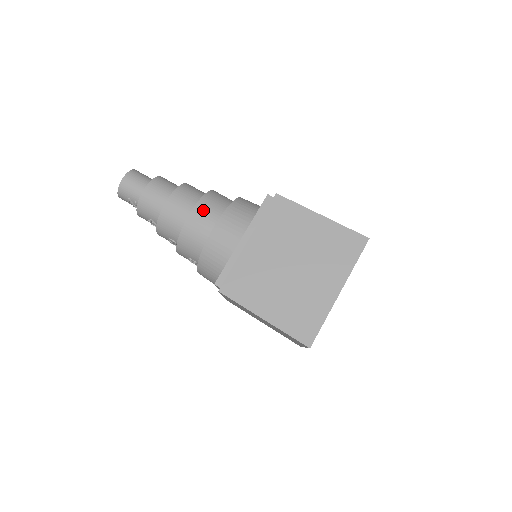
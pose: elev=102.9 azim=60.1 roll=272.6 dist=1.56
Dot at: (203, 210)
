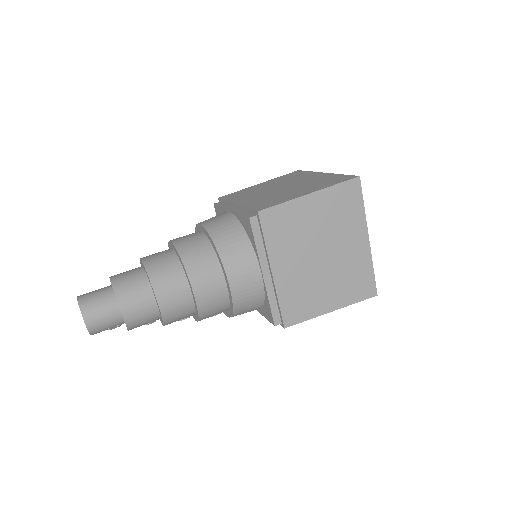
Dot at: (201, 281)
